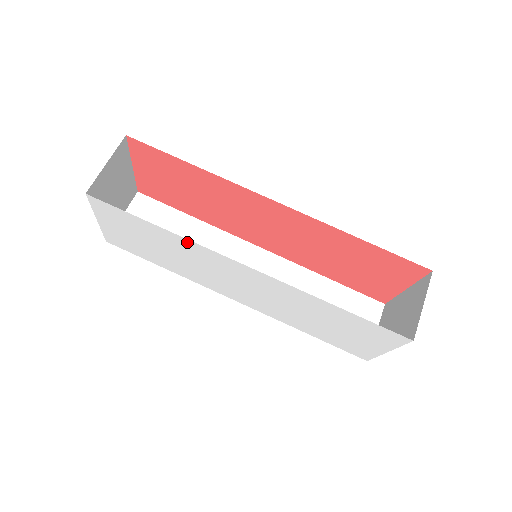
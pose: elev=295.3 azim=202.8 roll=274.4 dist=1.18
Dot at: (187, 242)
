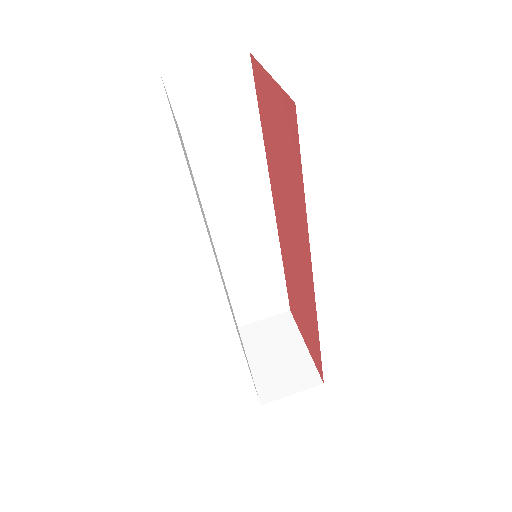
Dot at: occluded
